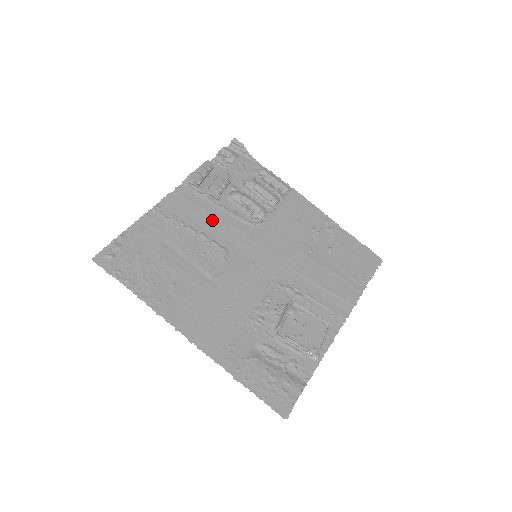
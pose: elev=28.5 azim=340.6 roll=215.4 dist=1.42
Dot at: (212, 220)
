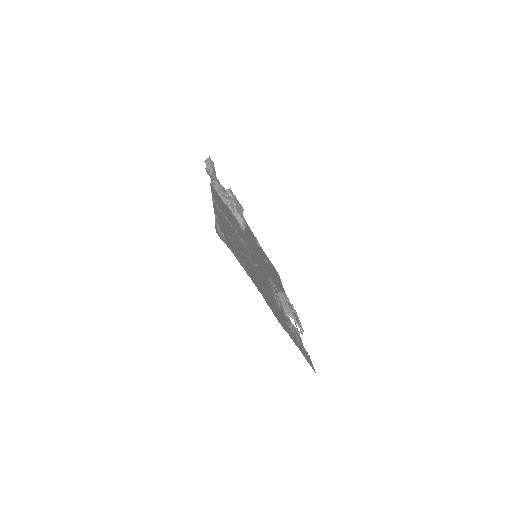
Dot at: occluded
